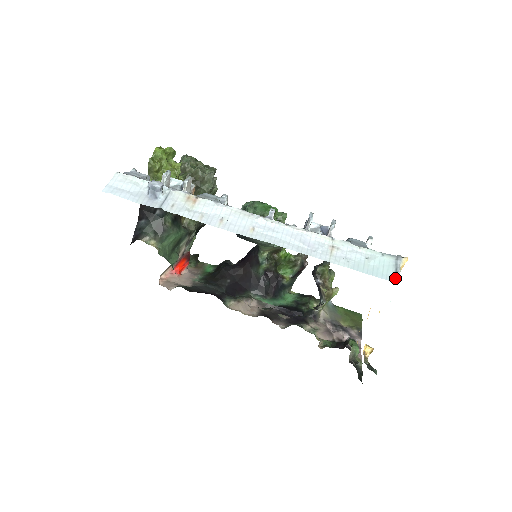
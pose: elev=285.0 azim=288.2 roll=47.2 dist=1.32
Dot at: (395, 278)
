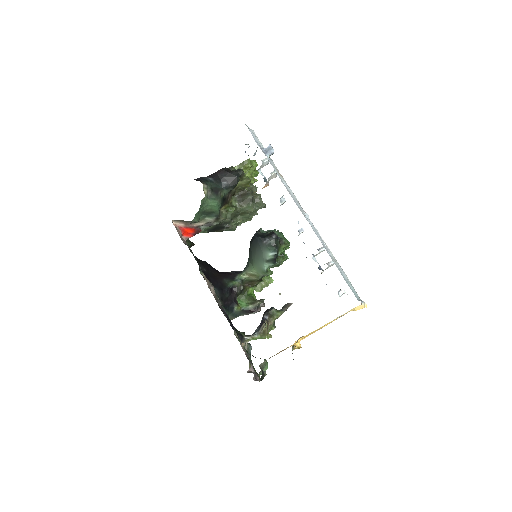
Dot at: occluded
